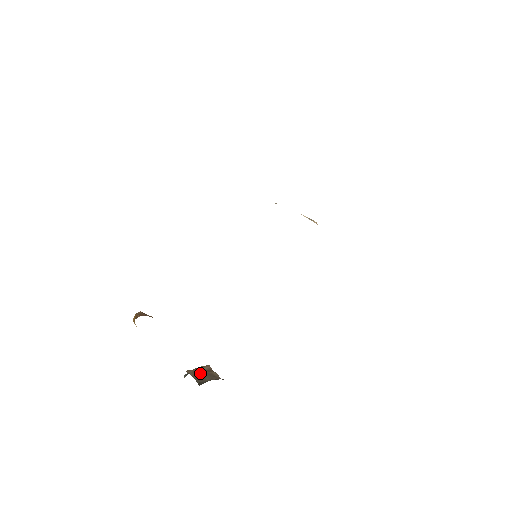
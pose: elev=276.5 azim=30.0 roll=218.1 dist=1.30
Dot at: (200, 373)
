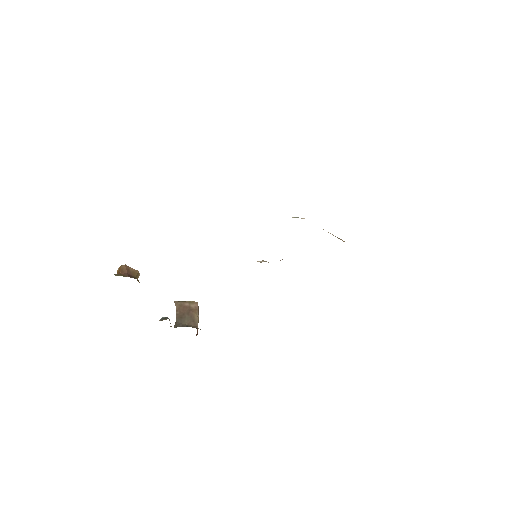
Dot at: (185, 310)
